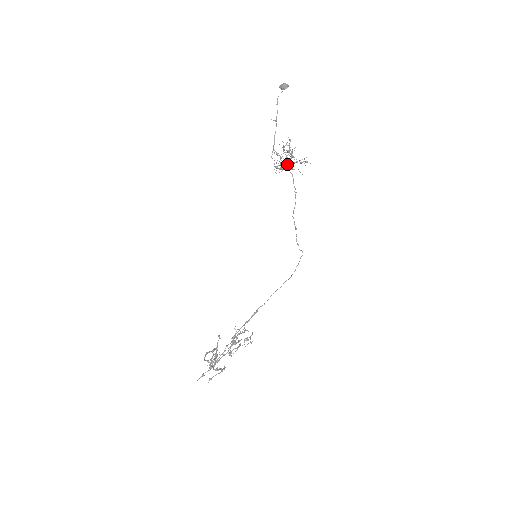
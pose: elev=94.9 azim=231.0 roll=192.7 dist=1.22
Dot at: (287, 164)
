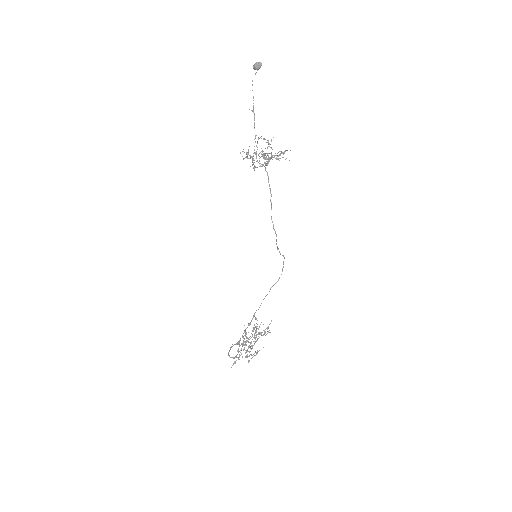
Dot at: (267, 158)
